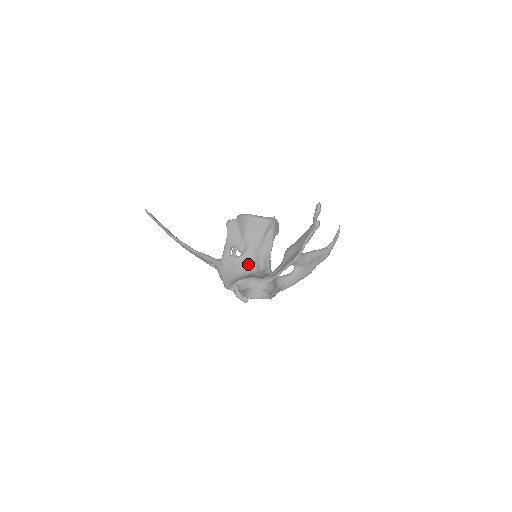
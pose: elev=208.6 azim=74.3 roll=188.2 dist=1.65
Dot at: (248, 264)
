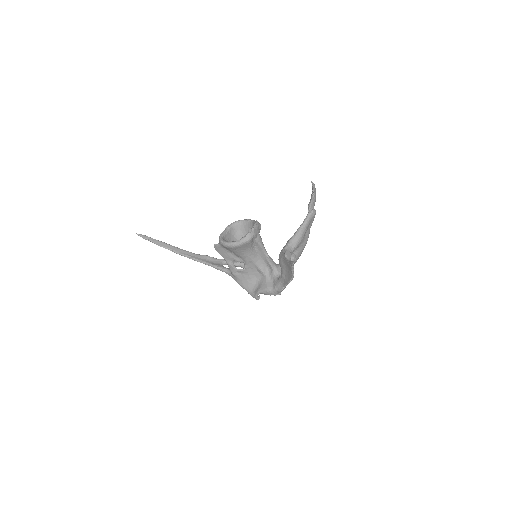
Dot at: (255, 270)
